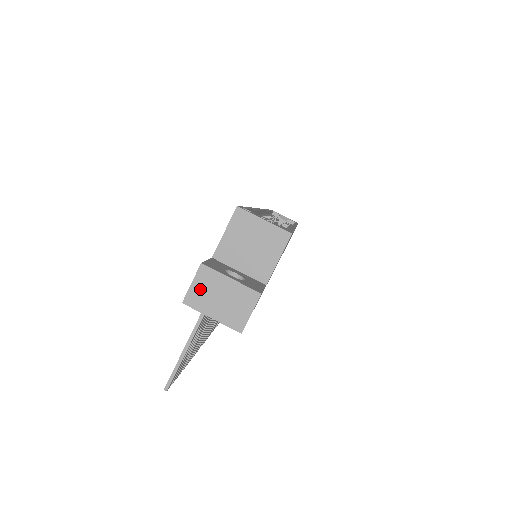
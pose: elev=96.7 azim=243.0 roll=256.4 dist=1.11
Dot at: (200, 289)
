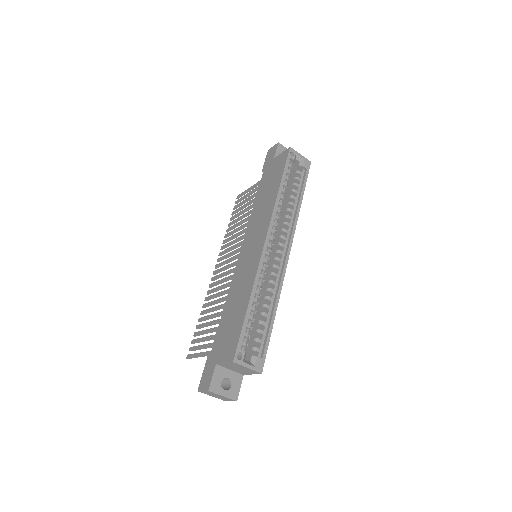
Dot at: (207, 393)
